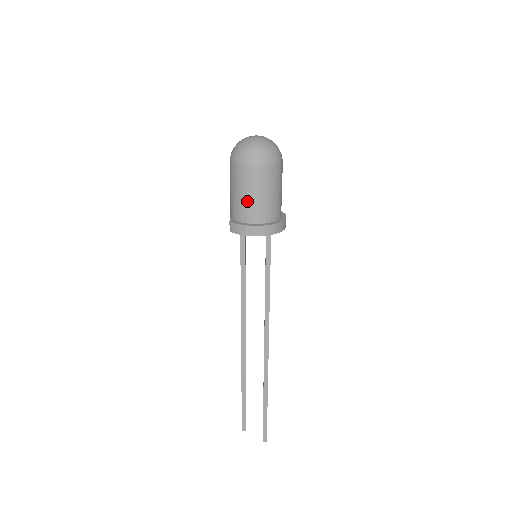
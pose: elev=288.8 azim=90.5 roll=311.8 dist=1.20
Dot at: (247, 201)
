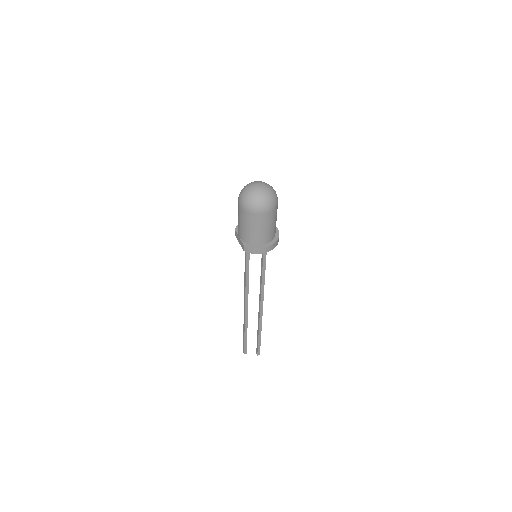
Dot at: (258, 233)
